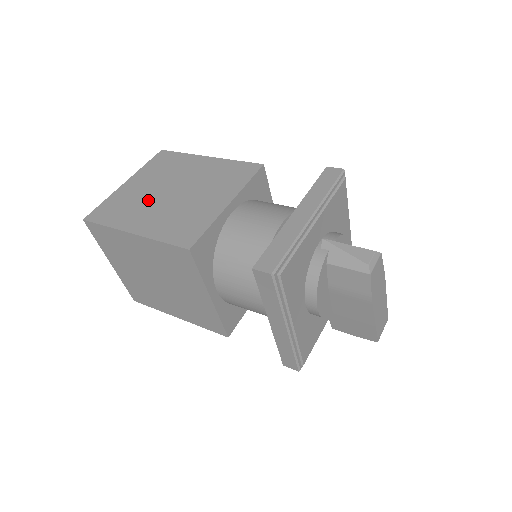
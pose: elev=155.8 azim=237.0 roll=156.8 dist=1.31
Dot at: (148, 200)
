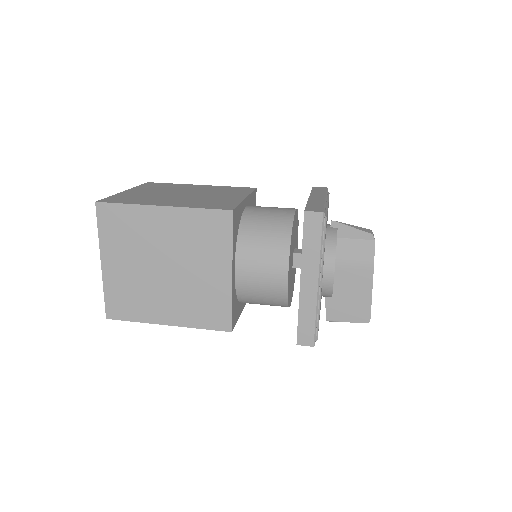
Dot at: (161, 196)
